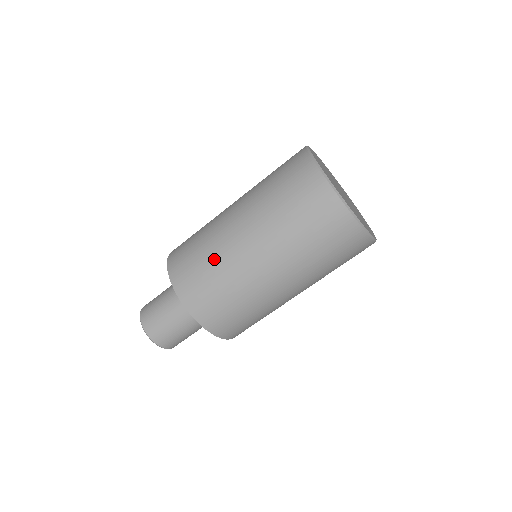
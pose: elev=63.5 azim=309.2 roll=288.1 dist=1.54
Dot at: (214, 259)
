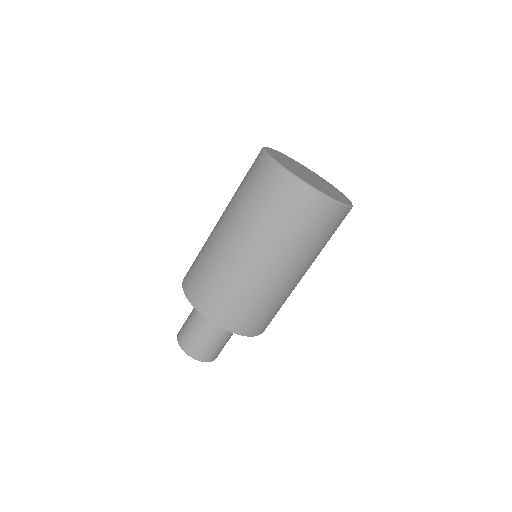
Dot at: (205, 254)
